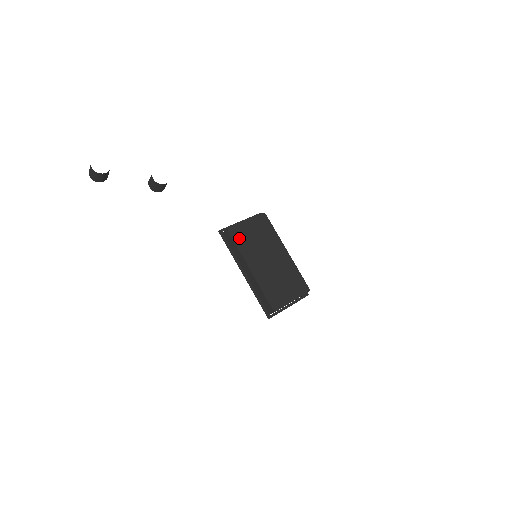
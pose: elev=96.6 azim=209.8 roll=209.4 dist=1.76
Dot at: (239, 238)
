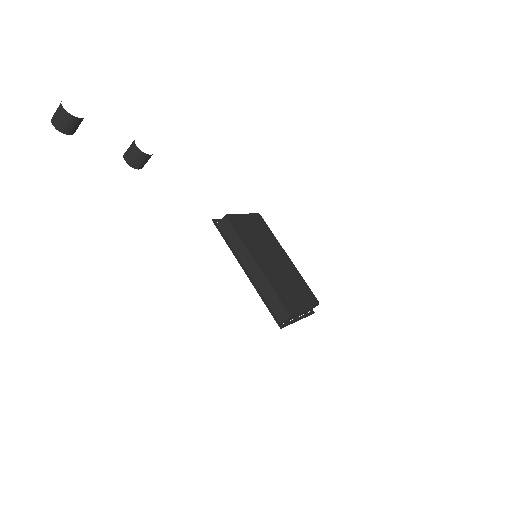
Dot at: (239, 228)
